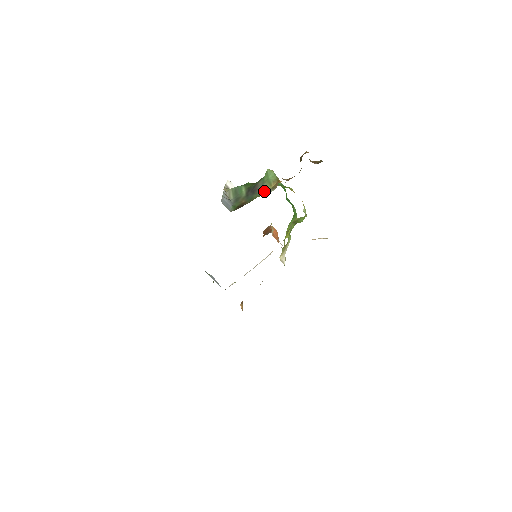
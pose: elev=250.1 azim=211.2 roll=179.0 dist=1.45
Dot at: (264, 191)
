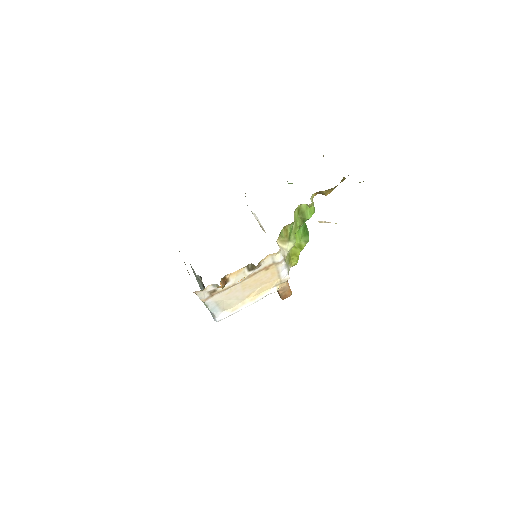
Dot at: occluded
